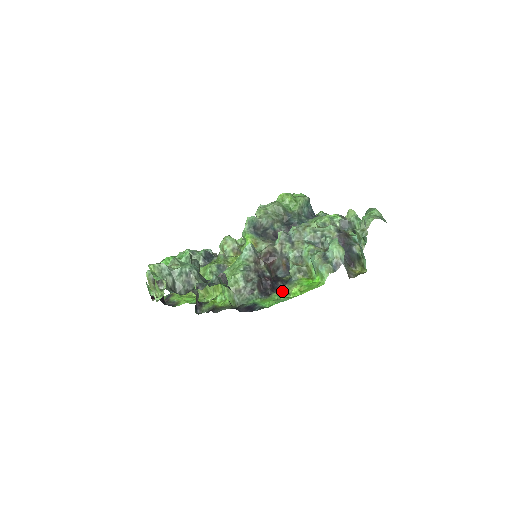
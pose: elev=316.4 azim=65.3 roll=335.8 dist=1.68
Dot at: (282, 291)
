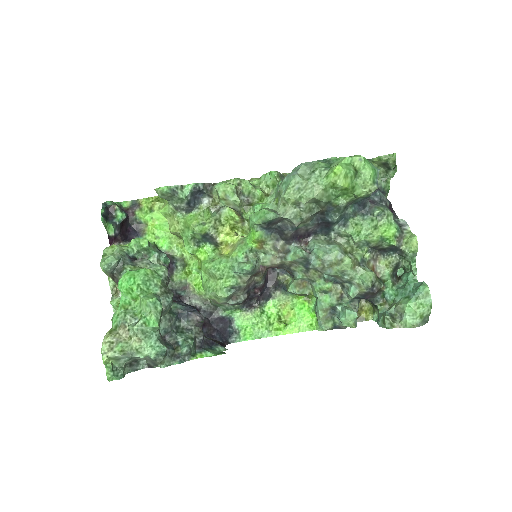
Dot at: (270, 300)
